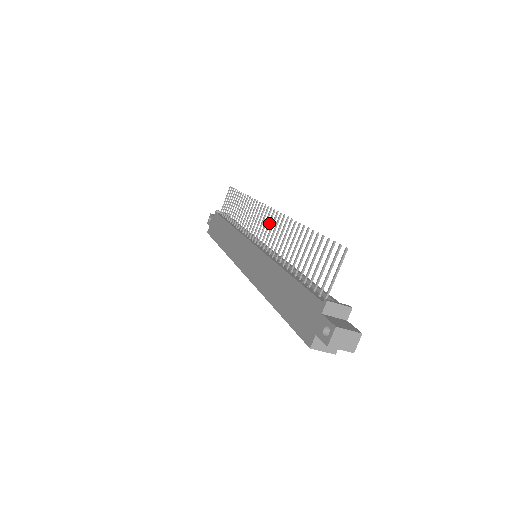
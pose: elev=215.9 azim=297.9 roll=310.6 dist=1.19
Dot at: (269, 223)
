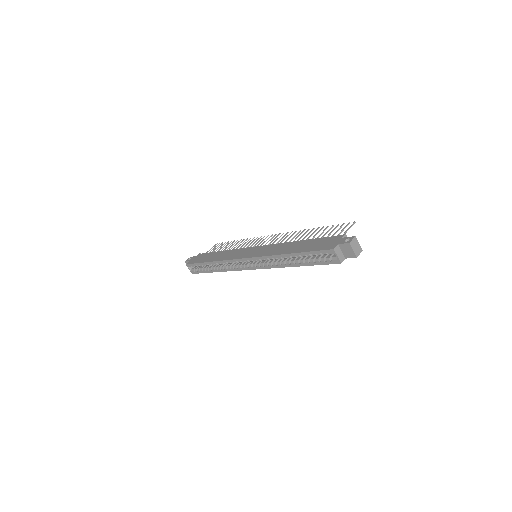
Dot at: (275, 238)
